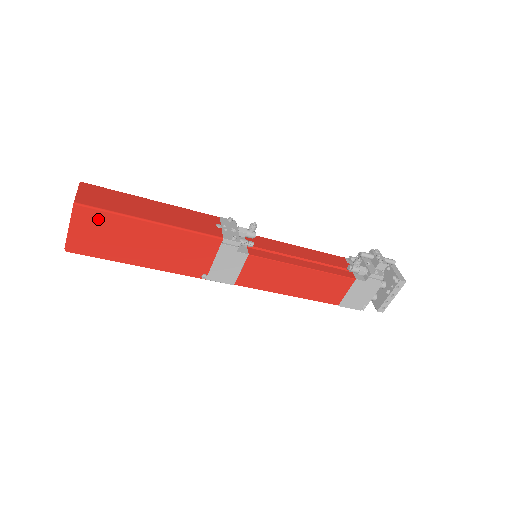
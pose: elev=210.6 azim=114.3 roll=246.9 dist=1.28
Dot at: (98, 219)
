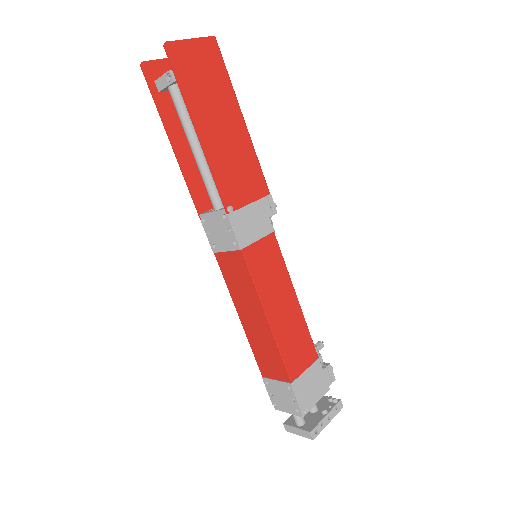
Dot at: (216, 65)
